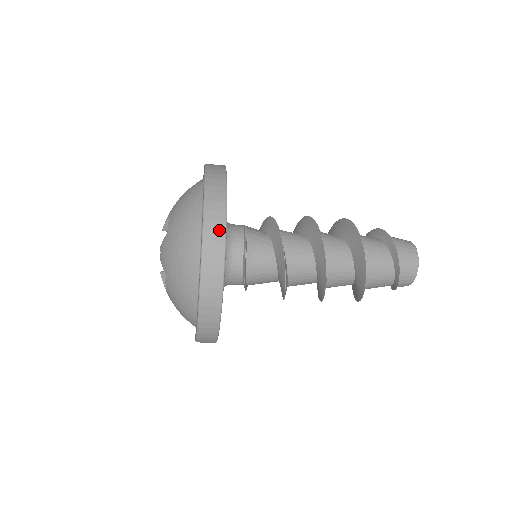
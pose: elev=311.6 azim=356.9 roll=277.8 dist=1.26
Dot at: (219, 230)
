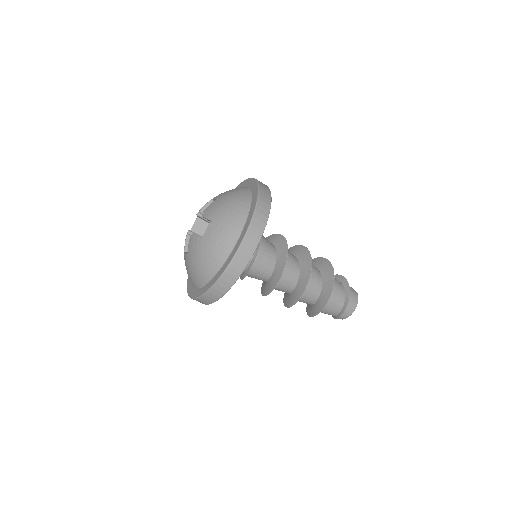
Dot at: (267, 190)
